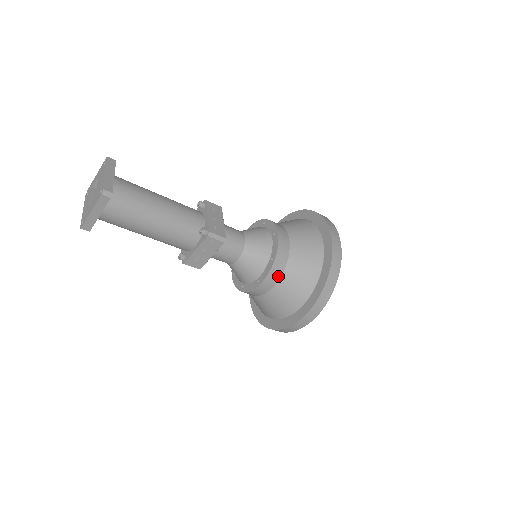
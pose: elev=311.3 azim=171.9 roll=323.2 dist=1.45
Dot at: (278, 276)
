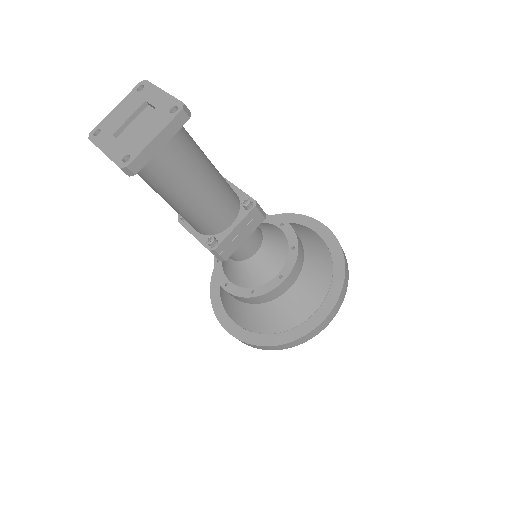
Dot at: (243, 301)
